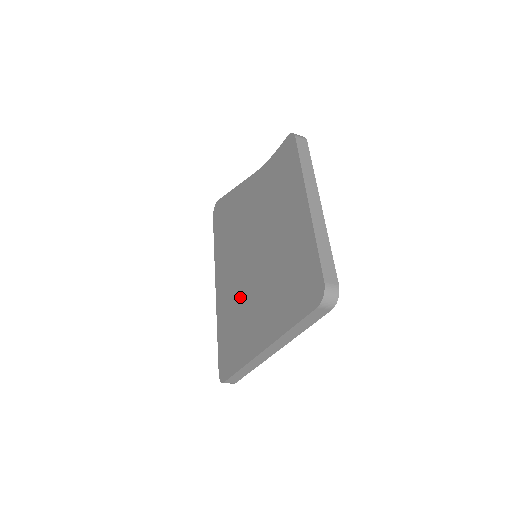
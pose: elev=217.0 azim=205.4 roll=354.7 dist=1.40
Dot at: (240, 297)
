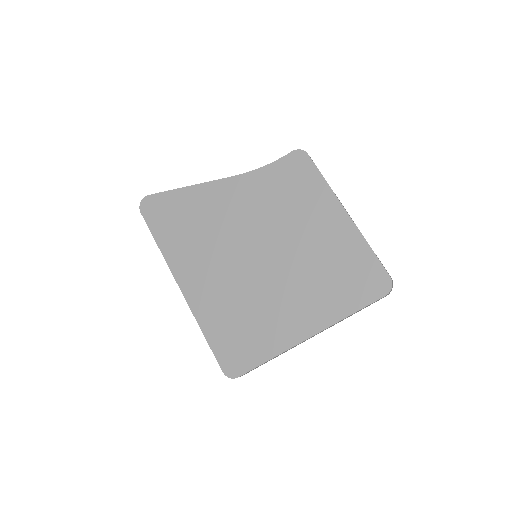
Dot at: (246, 295)
